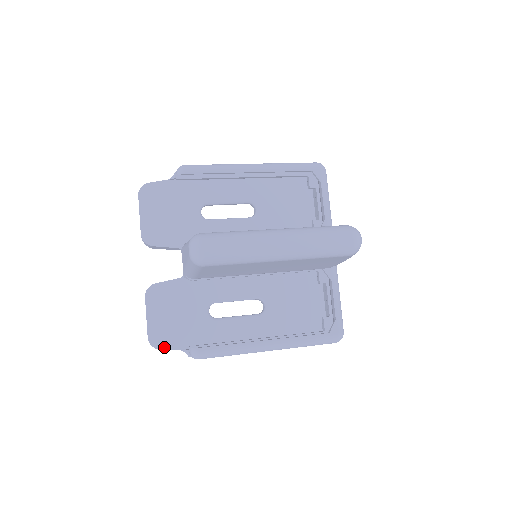
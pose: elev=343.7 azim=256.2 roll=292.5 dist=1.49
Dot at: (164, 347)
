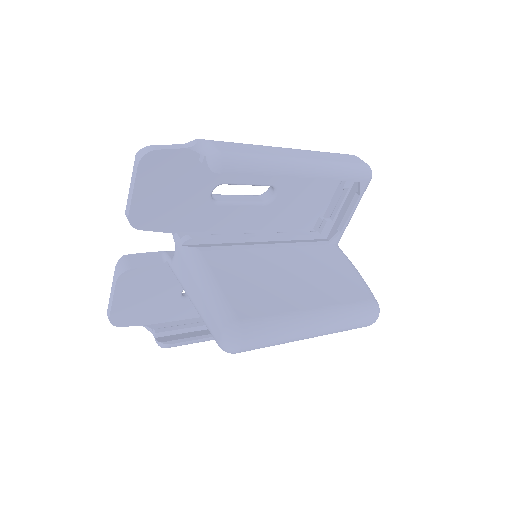
Dot at: (125, 324)
